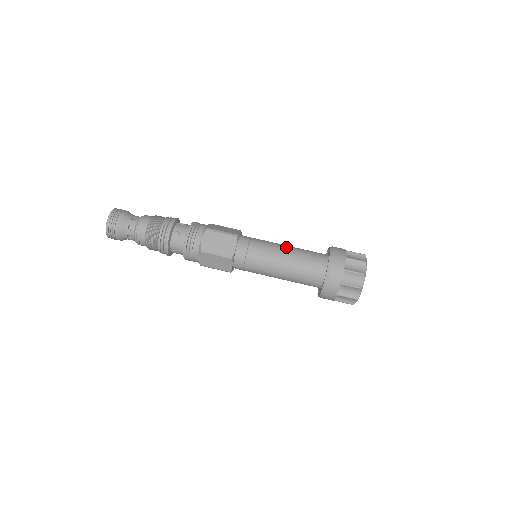
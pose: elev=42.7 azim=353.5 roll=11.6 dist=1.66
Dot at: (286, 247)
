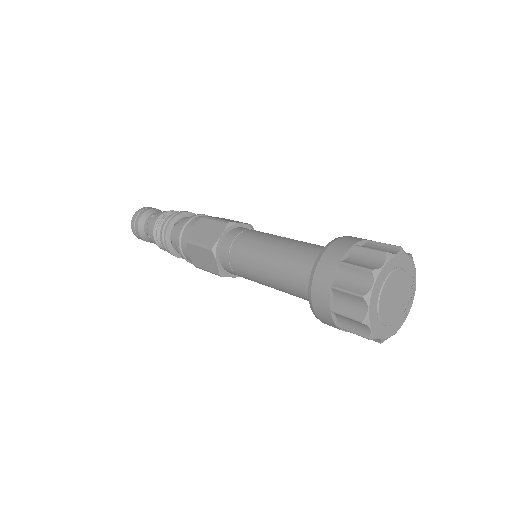
Dot at: (268, 255)
